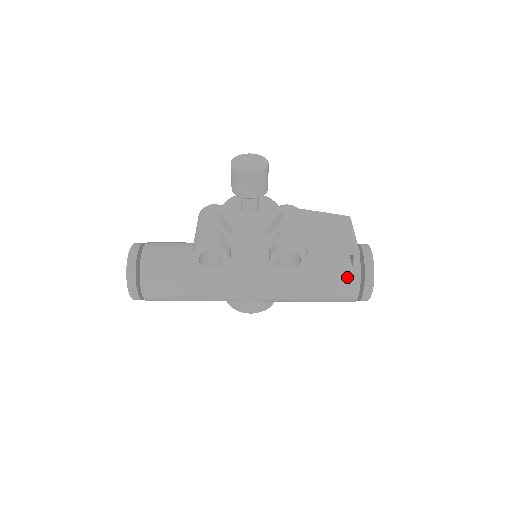
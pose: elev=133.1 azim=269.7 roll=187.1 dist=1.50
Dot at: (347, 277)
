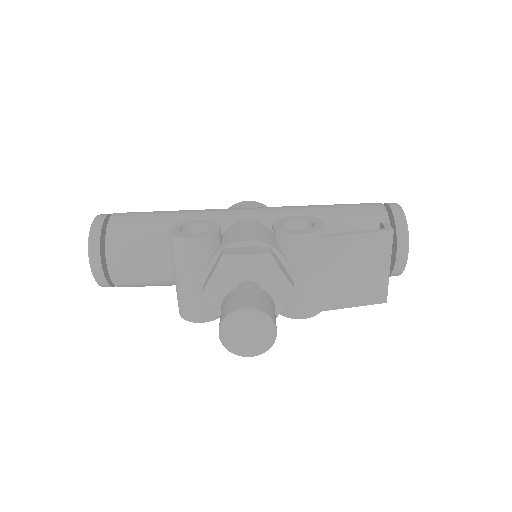
Dot at: occluded
